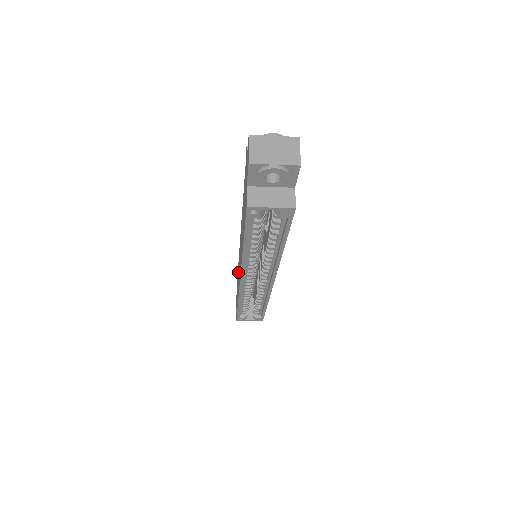
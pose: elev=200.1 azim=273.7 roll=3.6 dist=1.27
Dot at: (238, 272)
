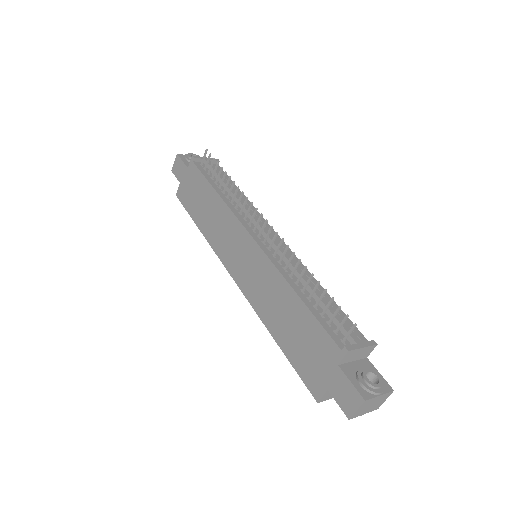
Dot at: (216, 211)
